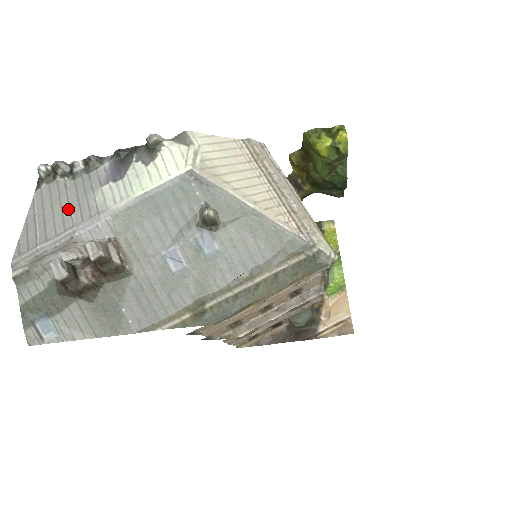
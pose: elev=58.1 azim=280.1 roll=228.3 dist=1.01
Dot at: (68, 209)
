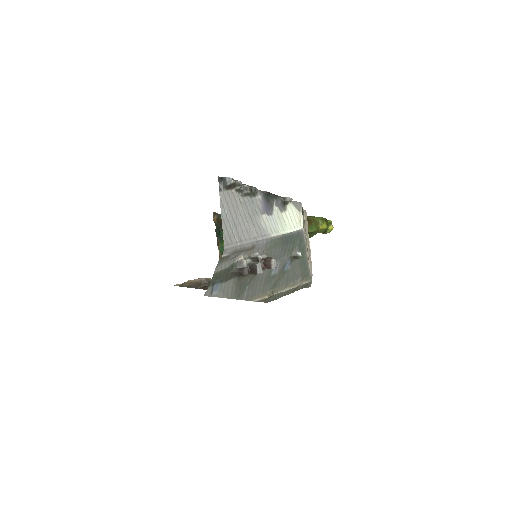
Dot at: (247, 222)
